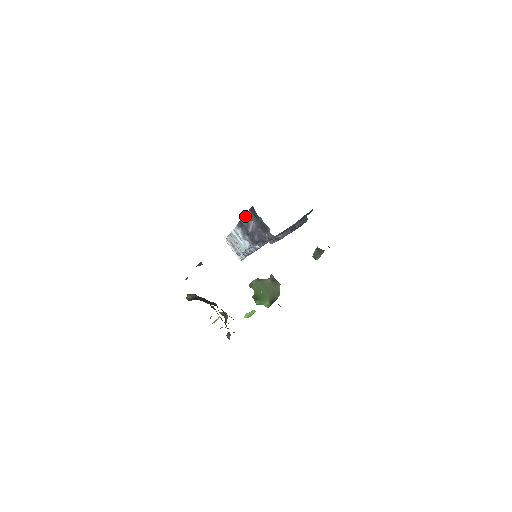
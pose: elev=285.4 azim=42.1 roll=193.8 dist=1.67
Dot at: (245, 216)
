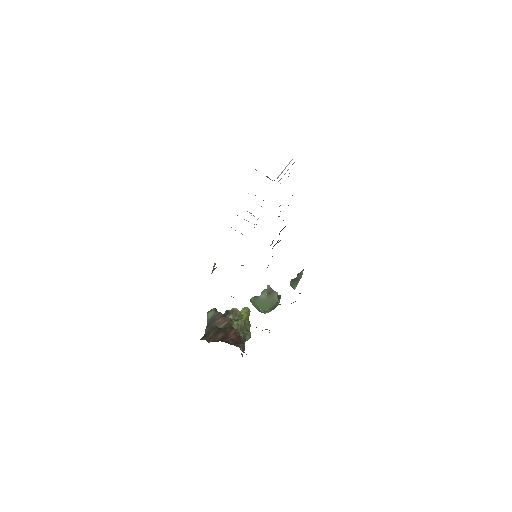
Dot at: occluded
